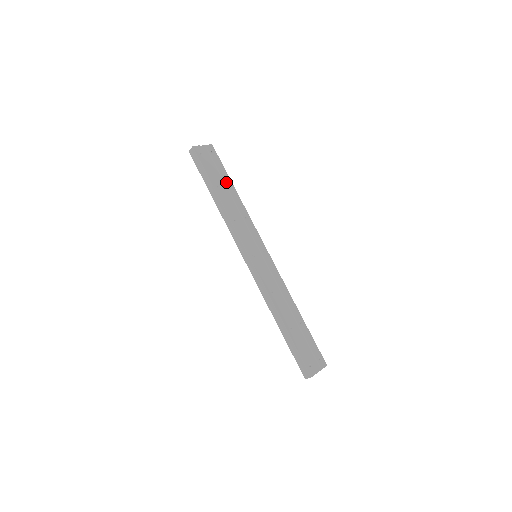
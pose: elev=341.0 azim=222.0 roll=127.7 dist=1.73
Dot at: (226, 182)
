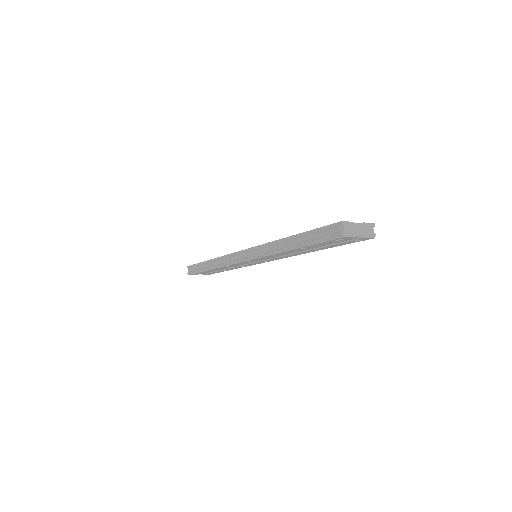
Dot at: occluded
